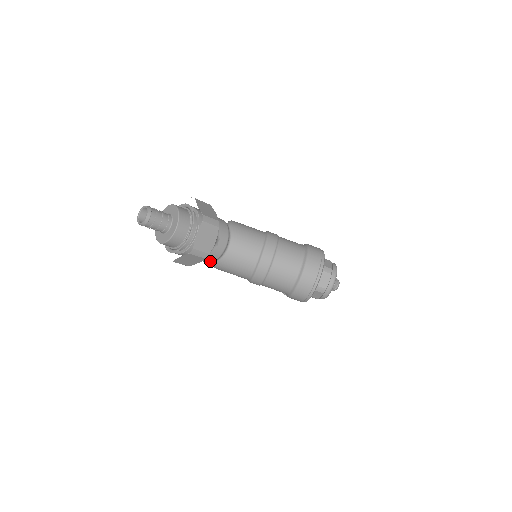
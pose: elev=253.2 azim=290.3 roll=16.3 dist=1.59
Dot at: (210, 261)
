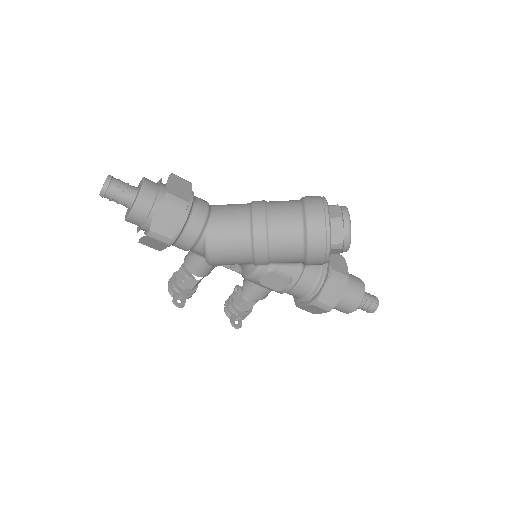
Dot at: (196, 232)
